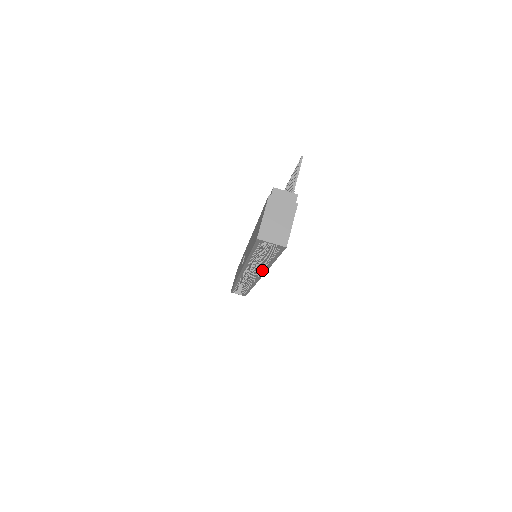
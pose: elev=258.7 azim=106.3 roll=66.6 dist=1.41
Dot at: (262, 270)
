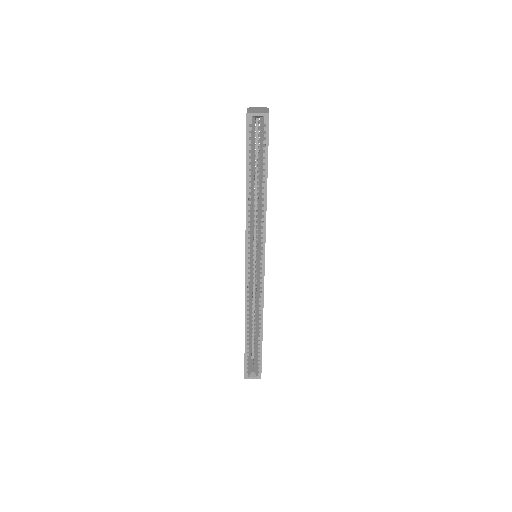
Dot at: (262, 218)
